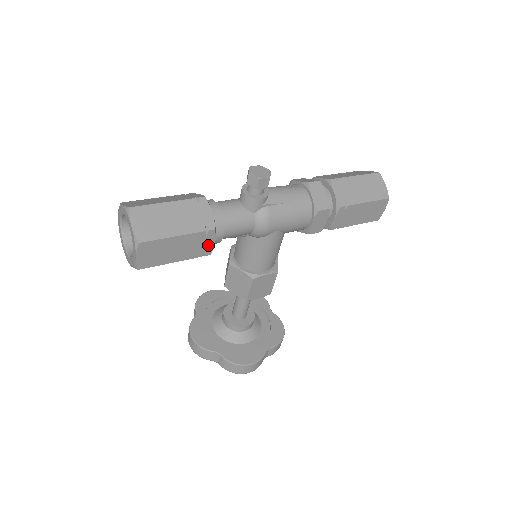
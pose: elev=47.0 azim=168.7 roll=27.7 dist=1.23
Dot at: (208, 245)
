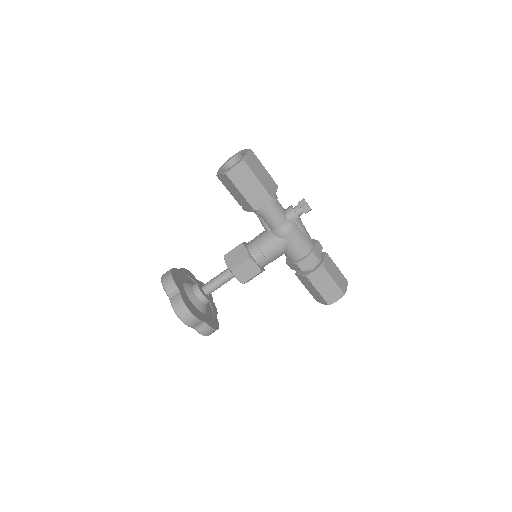
Dot at: (260, 203)
